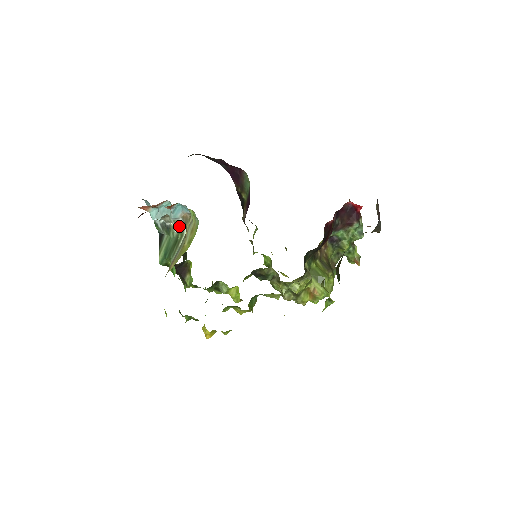
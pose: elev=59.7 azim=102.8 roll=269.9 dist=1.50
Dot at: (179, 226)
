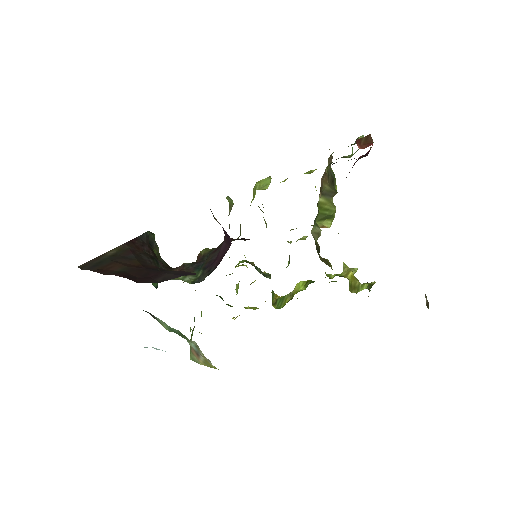
Dot at: occluded
